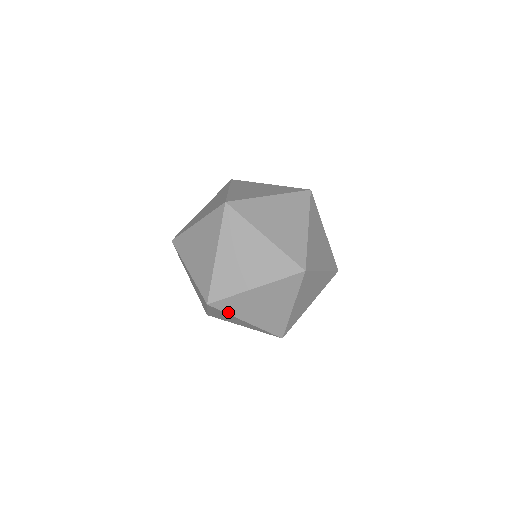
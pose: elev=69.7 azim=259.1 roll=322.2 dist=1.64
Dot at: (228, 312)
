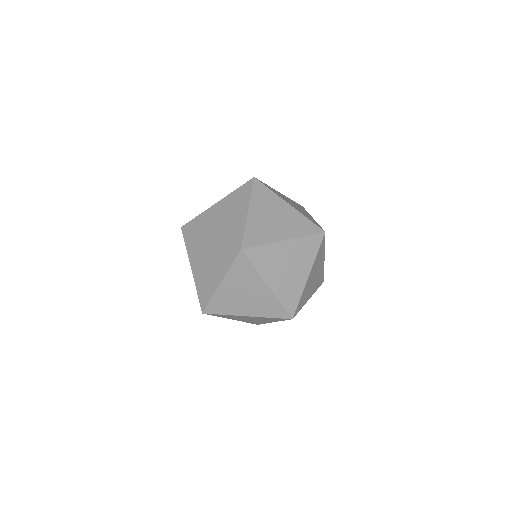
Dot at: (253, 194)
